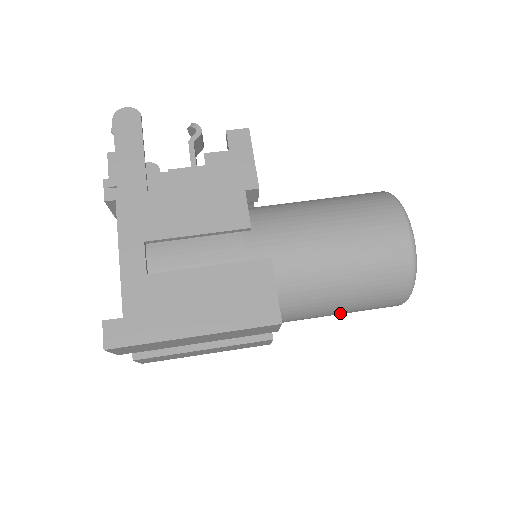
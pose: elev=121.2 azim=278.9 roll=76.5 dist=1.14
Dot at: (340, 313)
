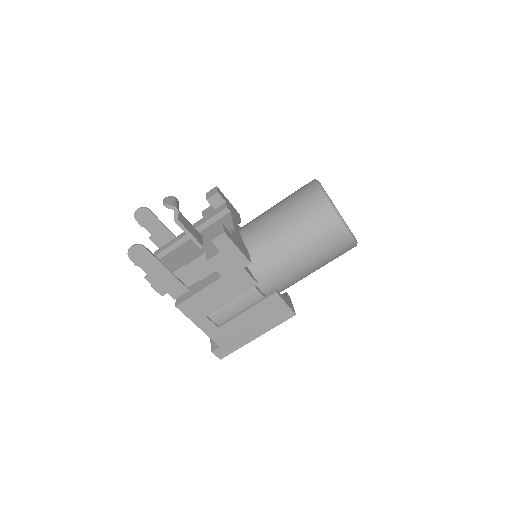
Dot at: occluded
